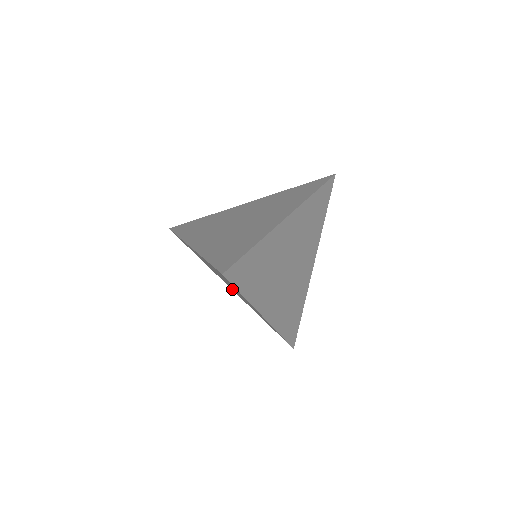
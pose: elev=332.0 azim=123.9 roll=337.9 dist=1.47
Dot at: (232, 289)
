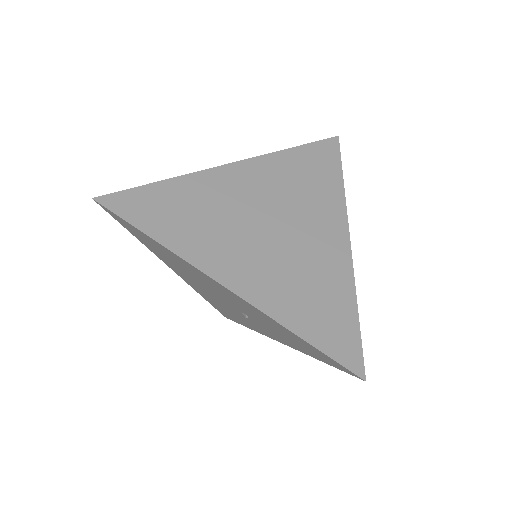
Dot at: (243, 314)
